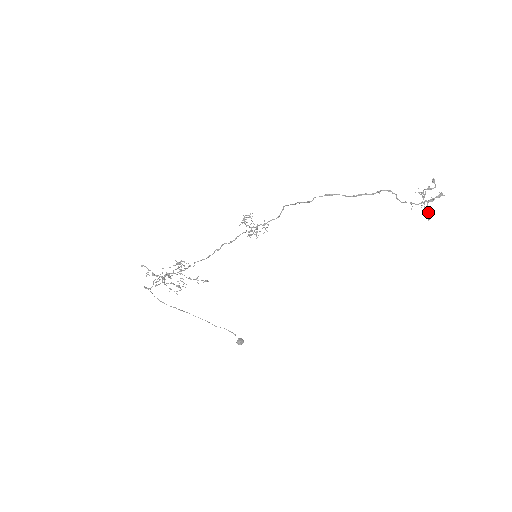
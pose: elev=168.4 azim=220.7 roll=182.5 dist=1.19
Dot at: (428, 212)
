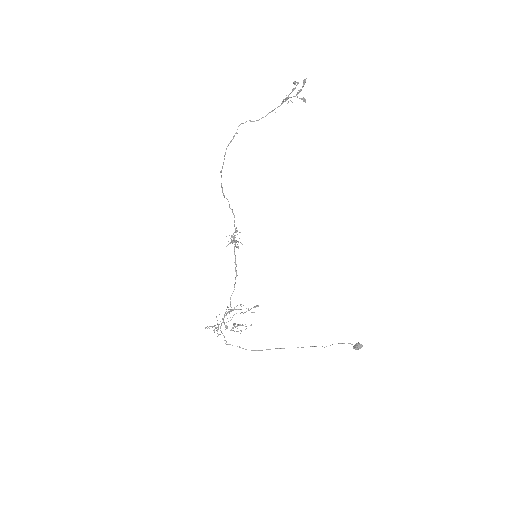
Dot at: occluded
